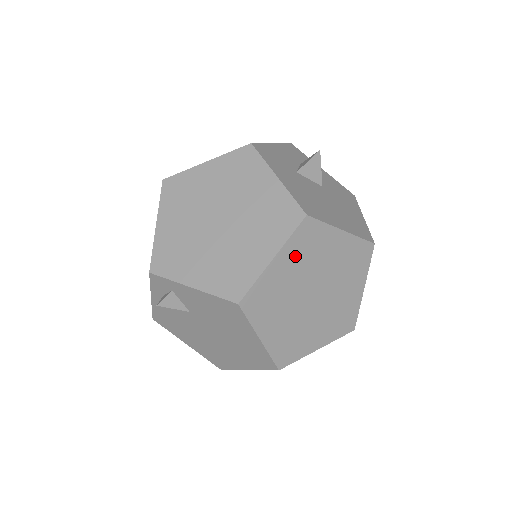
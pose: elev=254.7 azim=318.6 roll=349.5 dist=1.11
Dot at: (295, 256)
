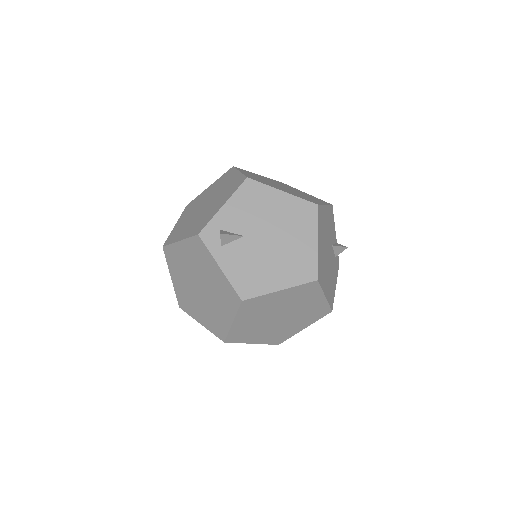
Dot at: (249, 174)
